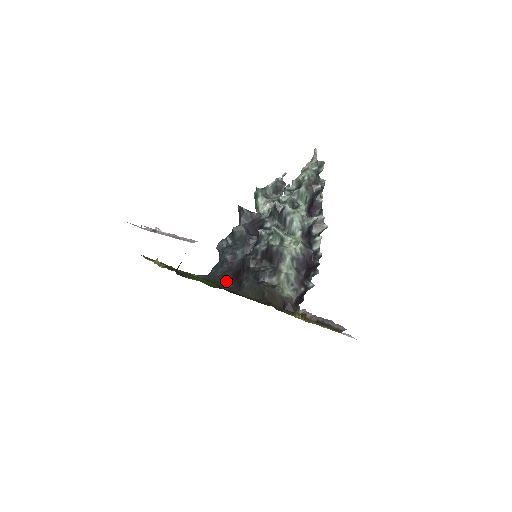
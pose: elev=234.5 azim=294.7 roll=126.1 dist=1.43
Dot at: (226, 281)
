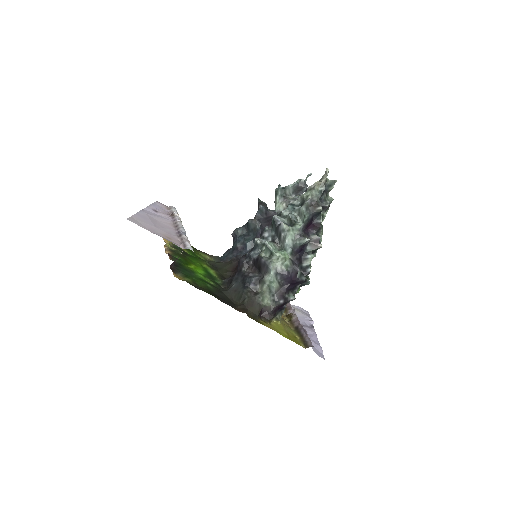
Dot at: (229, 270)
